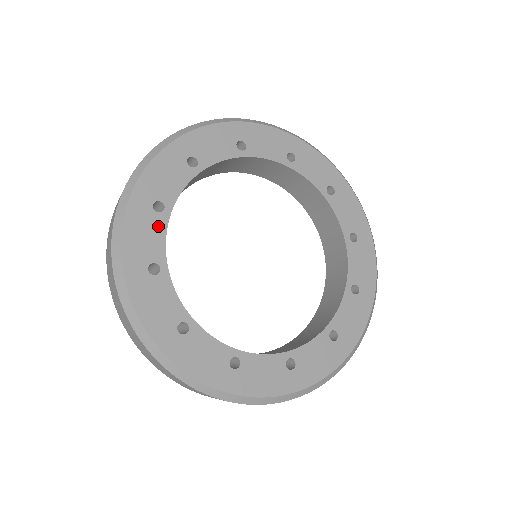
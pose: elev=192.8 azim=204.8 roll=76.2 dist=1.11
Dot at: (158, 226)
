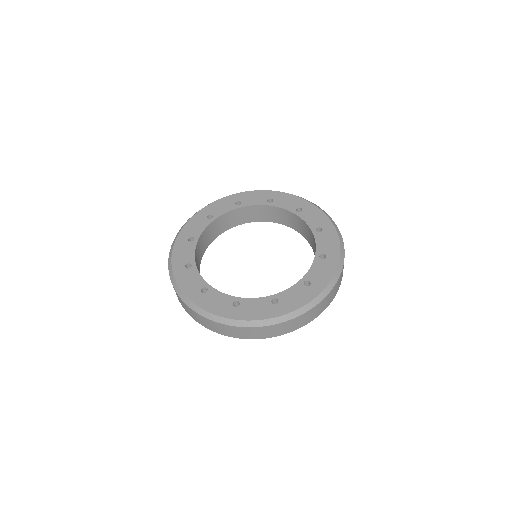
Dot at: (229, 208)
